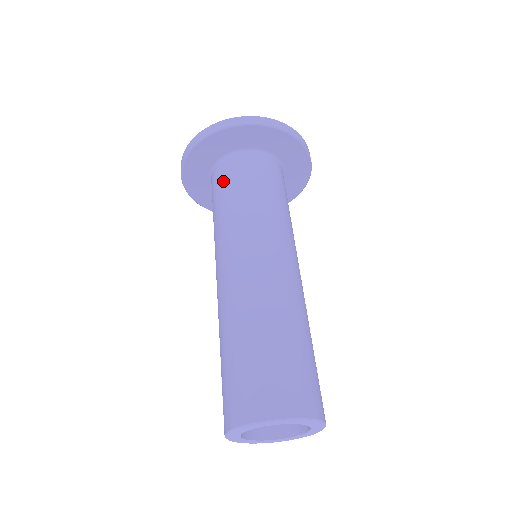
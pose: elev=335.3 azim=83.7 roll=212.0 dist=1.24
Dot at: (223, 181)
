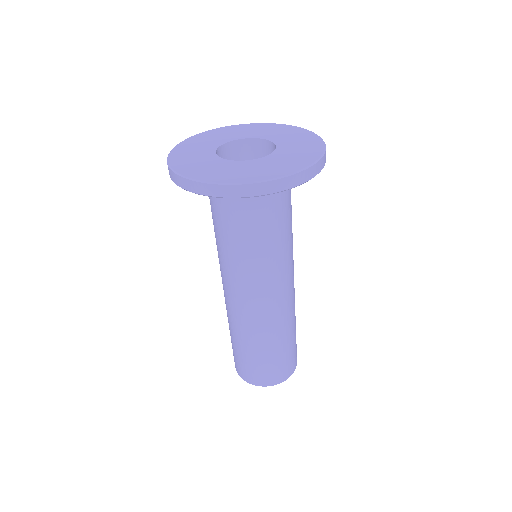
Dot at: (224, 212)
